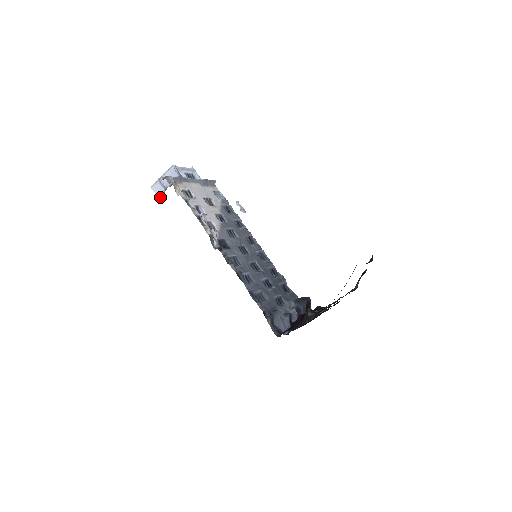
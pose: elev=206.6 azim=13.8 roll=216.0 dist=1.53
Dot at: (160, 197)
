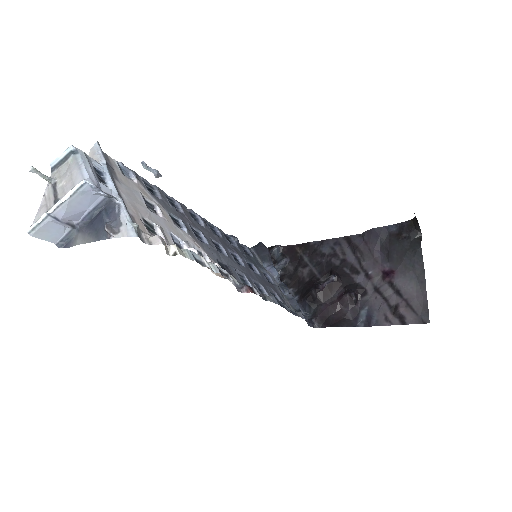
Dot at: (61, 243)
